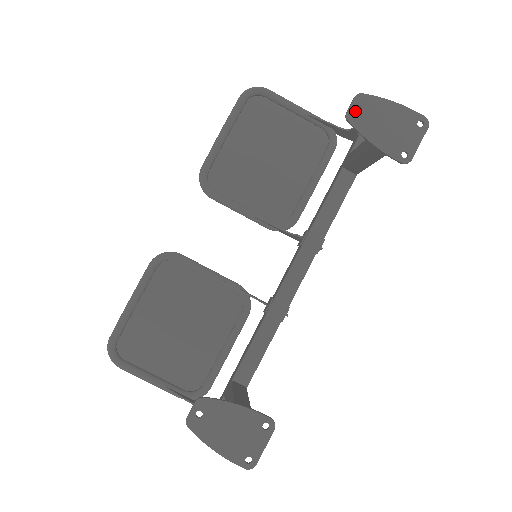
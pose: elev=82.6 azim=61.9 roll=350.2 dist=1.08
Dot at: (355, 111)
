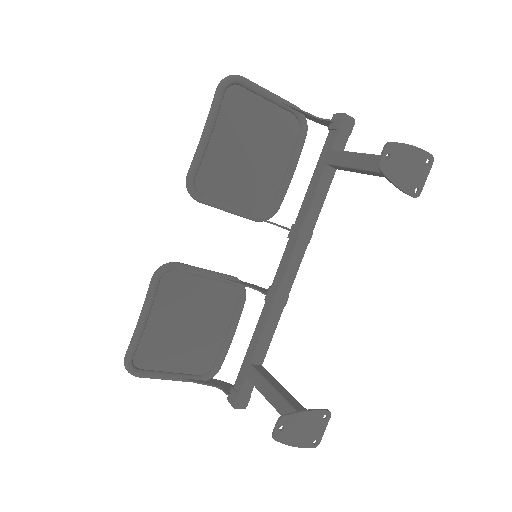
Dot at: (386, 160)
